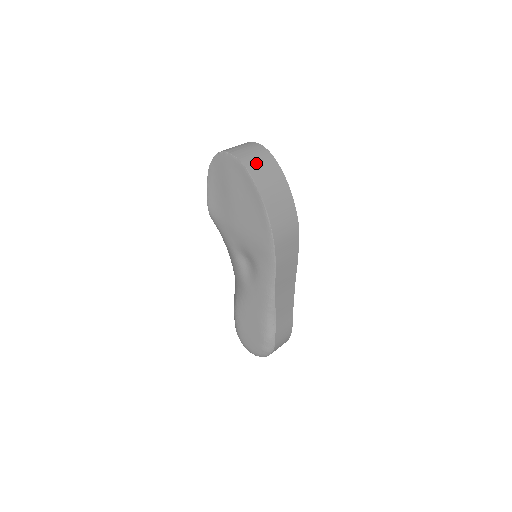
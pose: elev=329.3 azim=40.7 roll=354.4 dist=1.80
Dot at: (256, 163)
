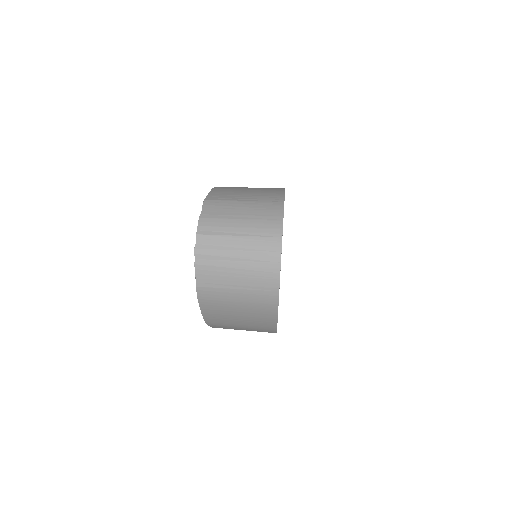
Dot at: (227, 303)
